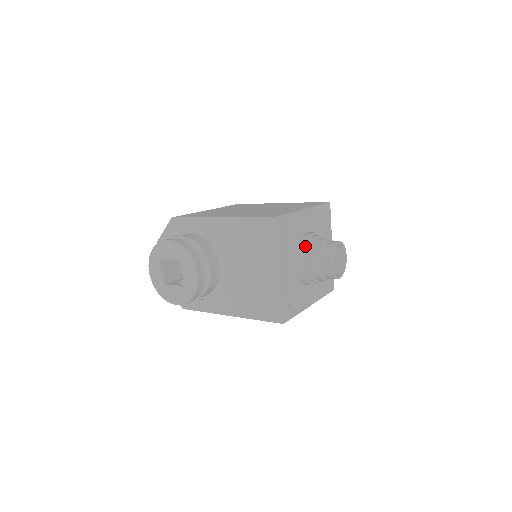
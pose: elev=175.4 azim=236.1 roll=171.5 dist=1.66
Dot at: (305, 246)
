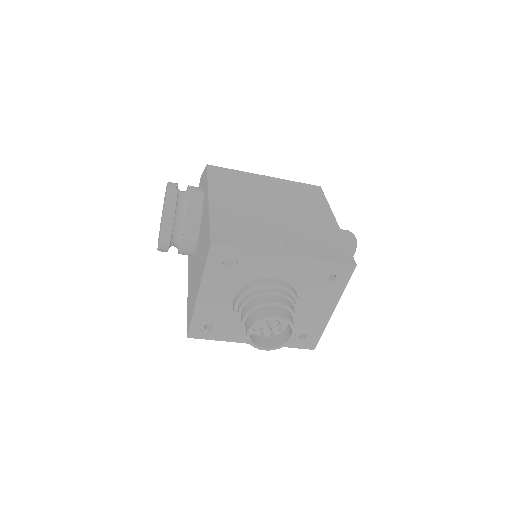
Dot at: (251, 291)
